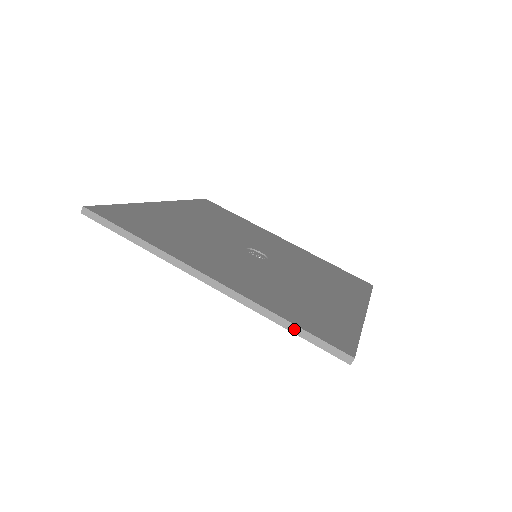
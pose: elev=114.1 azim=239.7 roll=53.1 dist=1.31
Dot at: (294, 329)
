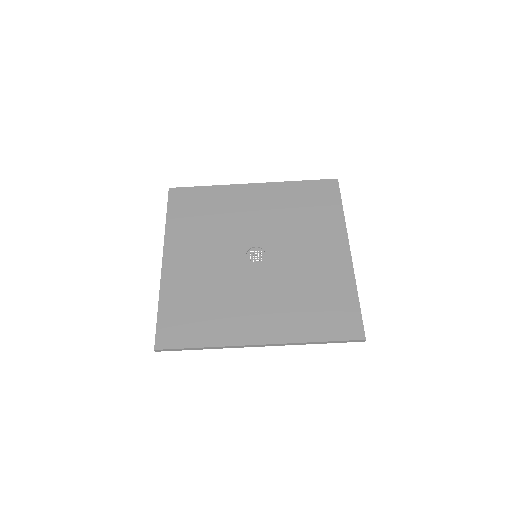
Dot at: (325, 343)
